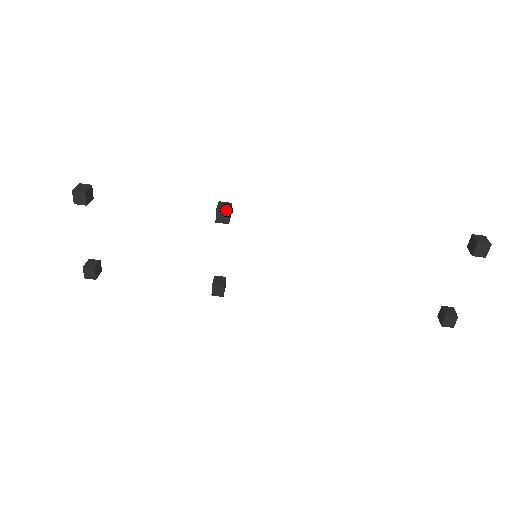
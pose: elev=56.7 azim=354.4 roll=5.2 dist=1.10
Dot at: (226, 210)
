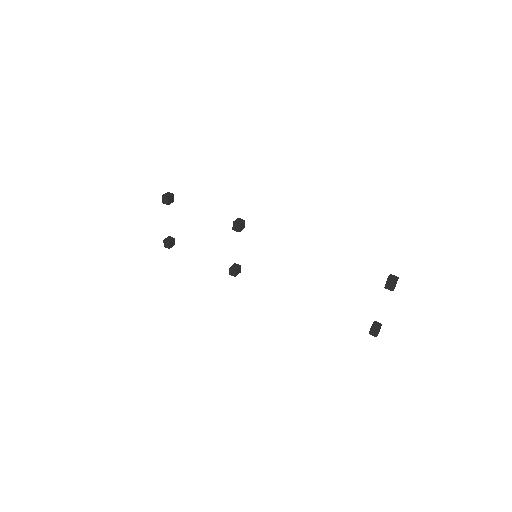
Dot at: (238, 224)
